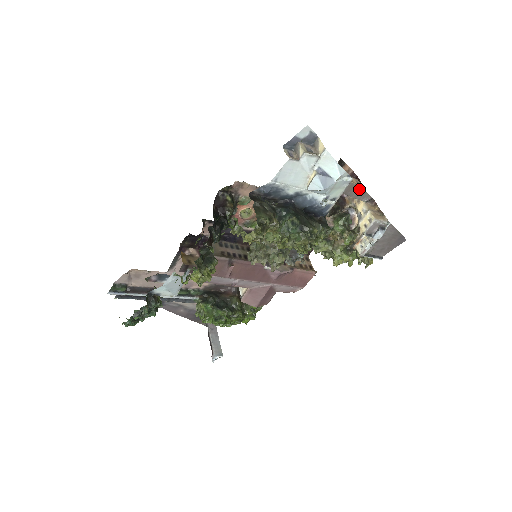
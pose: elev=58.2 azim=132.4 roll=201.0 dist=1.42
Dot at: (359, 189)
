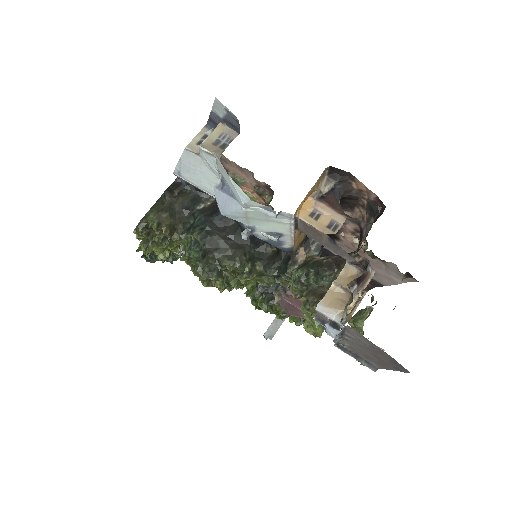
Dot at: (324, 236)
